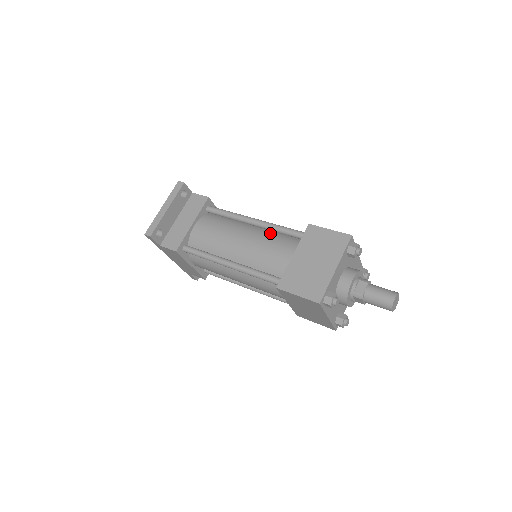
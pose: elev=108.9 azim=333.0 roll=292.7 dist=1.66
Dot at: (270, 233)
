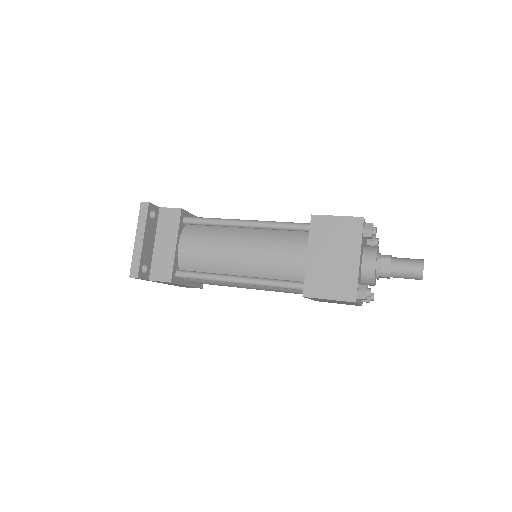
Dot at: (268, 233)
